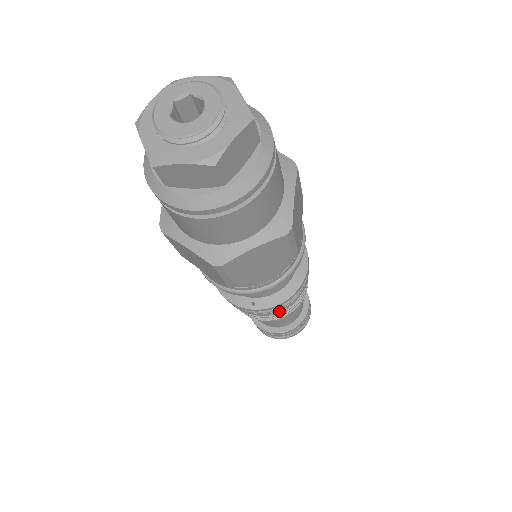
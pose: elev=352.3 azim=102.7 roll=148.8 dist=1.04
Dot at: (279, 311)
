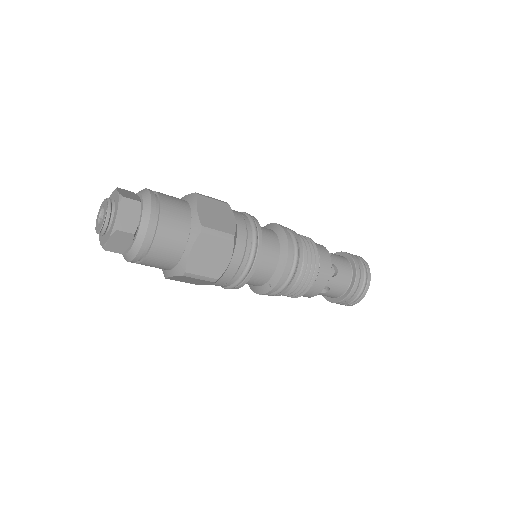
Dot at: (296, 279)
